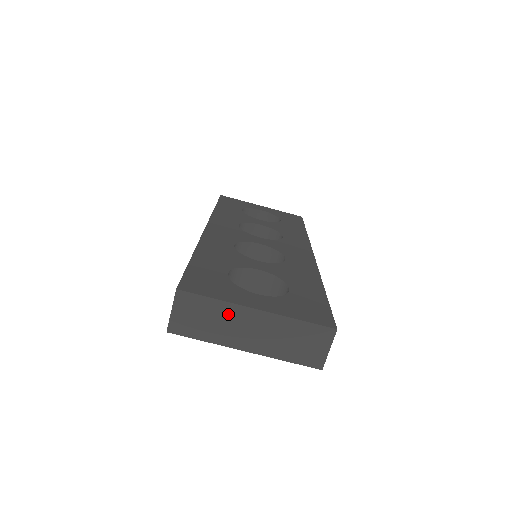
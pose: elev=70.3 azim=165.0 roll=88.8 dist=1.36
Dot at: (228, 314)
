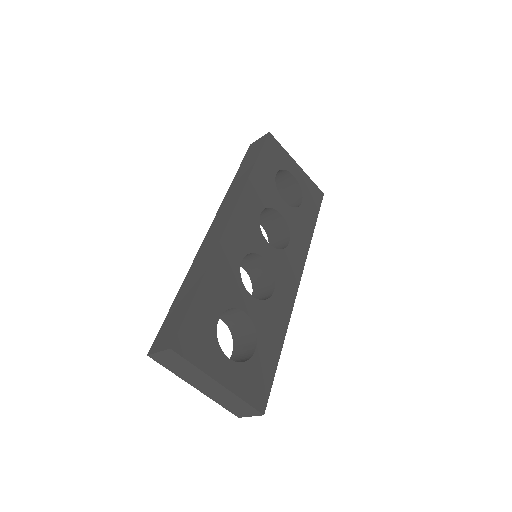
Dot at: (198, 374)
